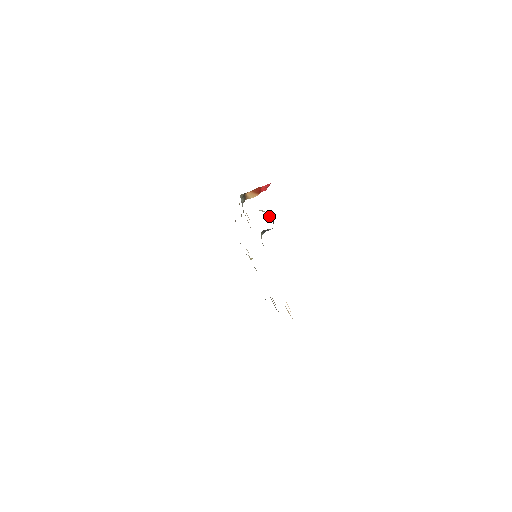
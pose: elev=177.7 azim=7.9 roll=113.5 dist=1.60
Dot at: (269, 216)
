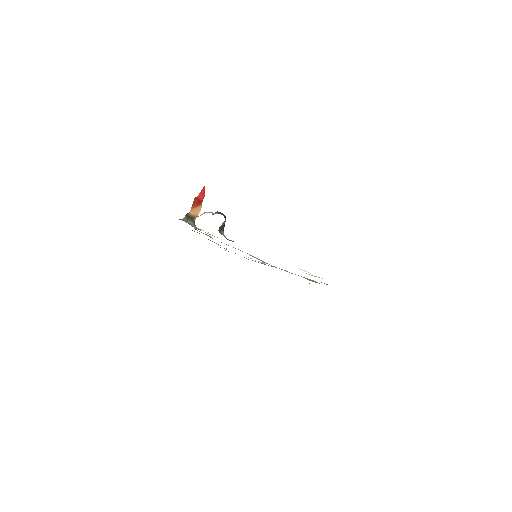
Dot at: (213, 213)
